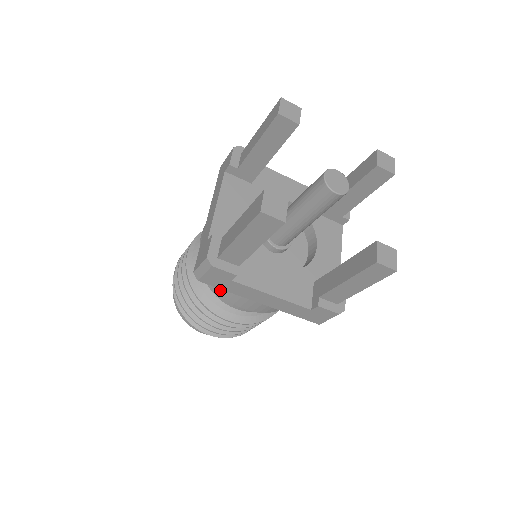
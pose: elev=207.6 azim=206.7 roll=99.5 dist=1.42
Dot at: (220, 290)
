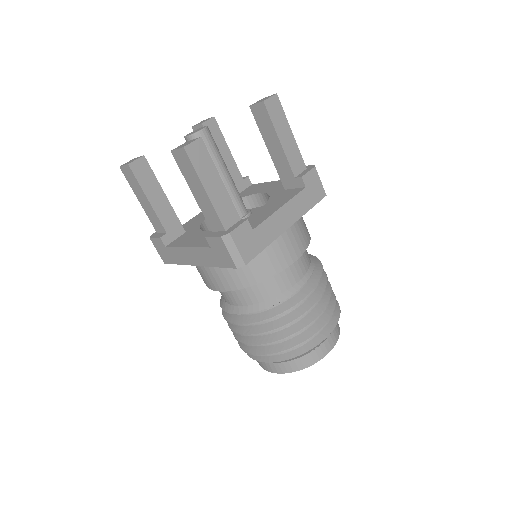
Dot at: (271, 273)
